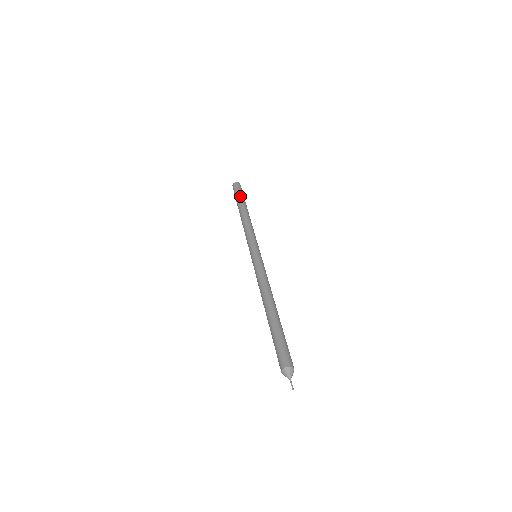
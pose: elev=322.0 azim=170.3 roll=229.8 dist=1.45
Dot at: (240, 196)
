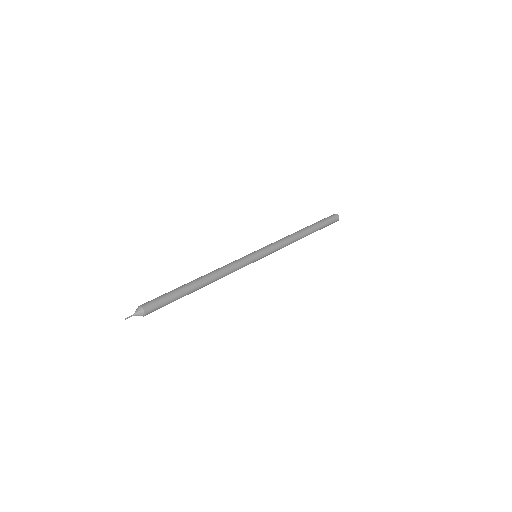
Dot at: (321, 223)
